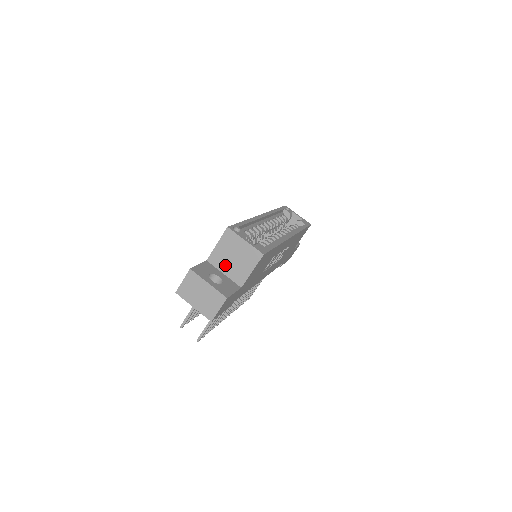
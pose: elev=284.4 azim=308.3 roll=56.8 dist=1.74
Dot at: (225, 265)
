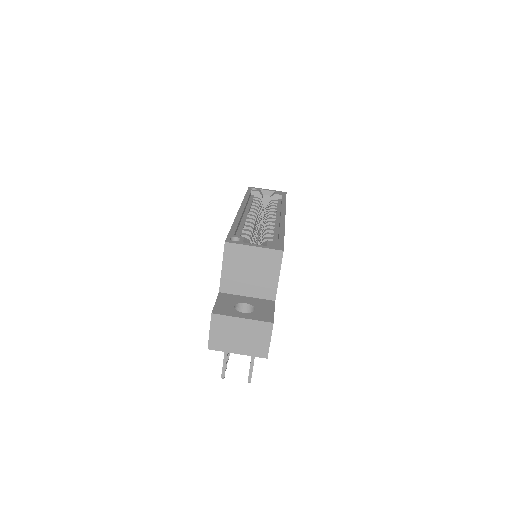
Dot at: (244, 286)
